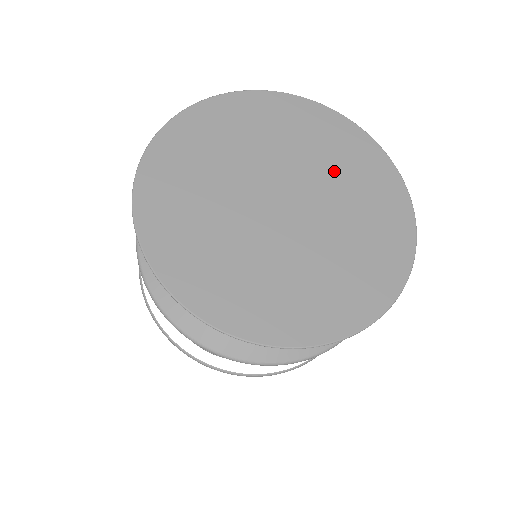
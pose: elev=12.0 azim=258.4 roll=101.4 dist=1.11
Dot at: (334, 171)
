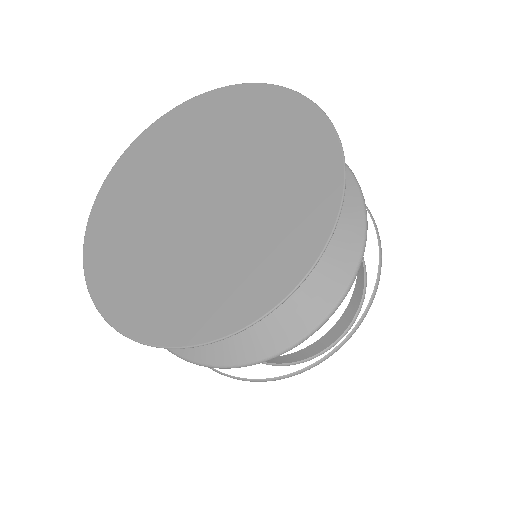
Dot at: (266, 170)
